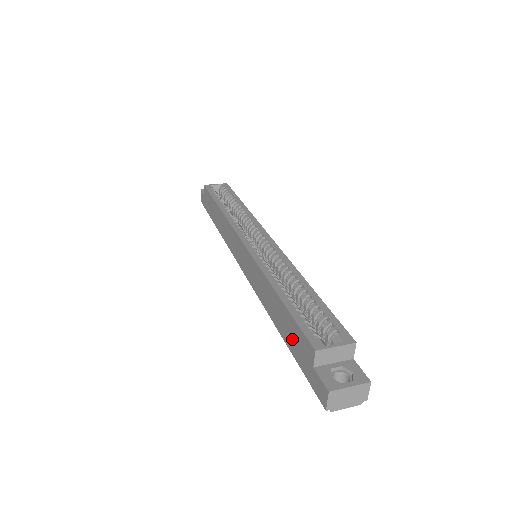
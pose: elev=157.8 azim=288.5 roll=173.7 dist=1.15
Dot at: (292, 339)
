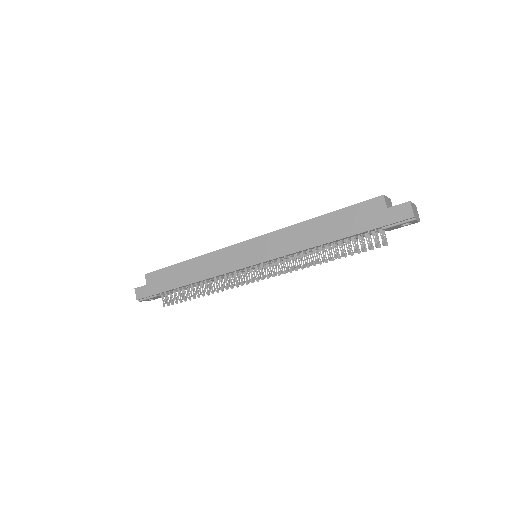
Dot at: (354, 222)
